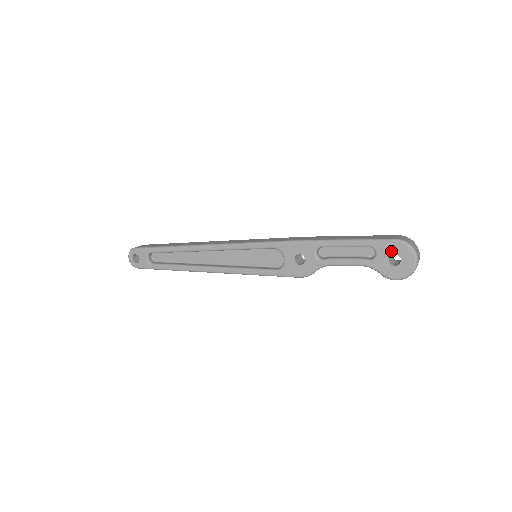
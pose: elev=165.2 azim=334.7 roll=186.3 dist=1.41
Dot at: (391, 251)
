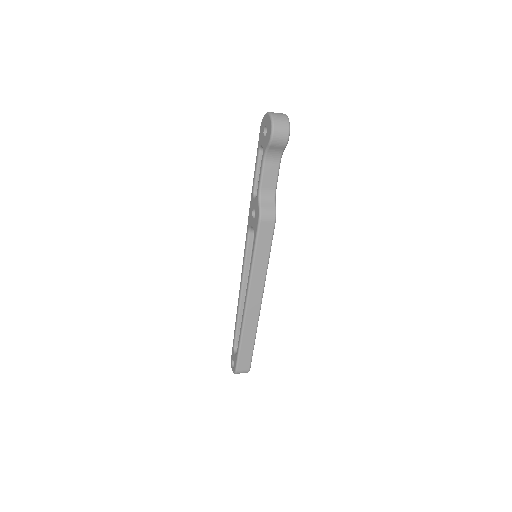
Dot at: (262, 133)
